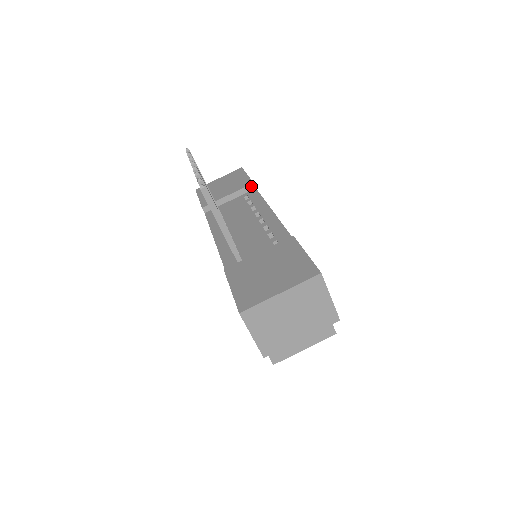
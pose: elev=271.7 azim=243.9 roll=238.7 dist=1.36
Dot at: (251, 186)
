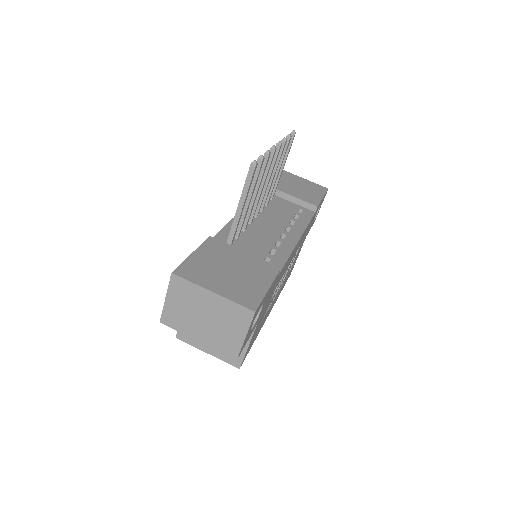
Dot at: (314, 207)
